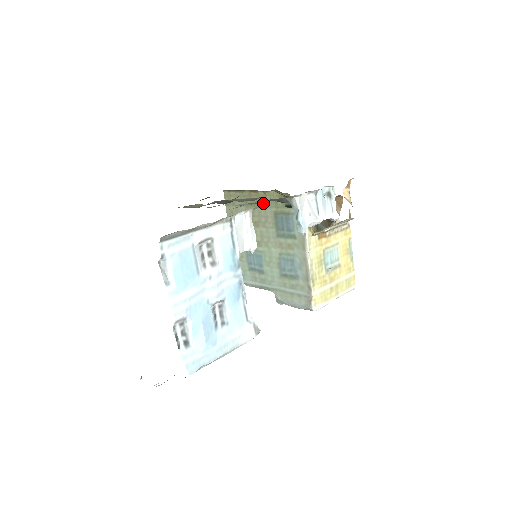
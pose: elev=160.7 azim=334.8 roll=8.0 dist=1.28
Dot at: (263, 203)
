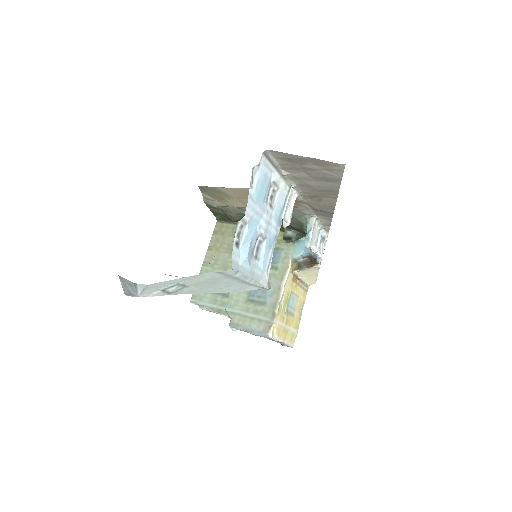
Dot at: occluded
